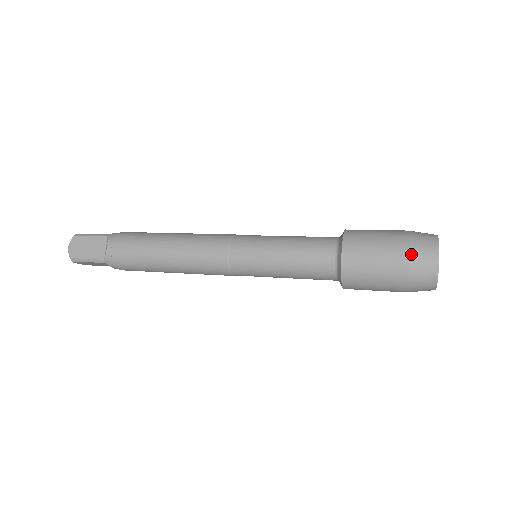
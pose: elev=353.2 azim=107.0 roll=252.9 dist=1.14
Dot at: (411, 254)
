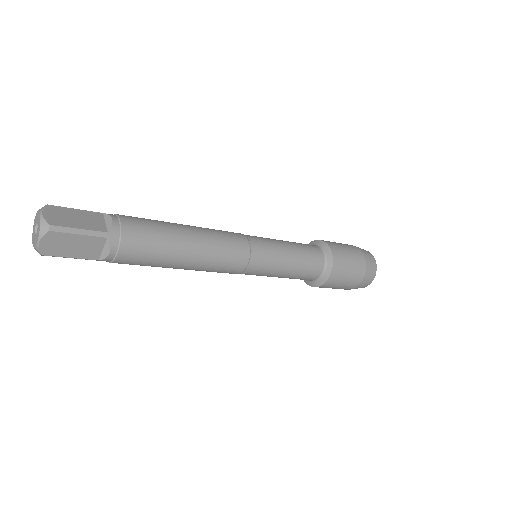
Dot at: (362, 250)
